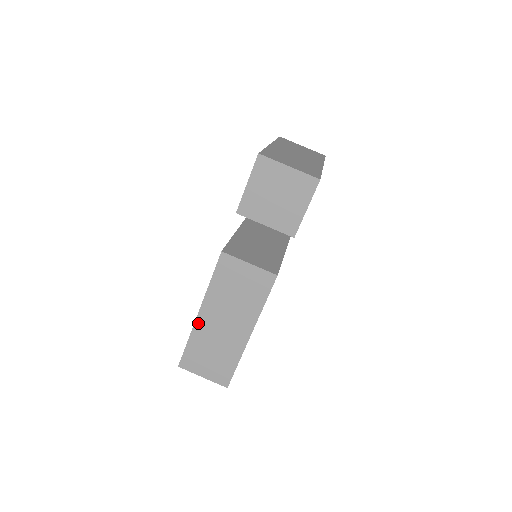
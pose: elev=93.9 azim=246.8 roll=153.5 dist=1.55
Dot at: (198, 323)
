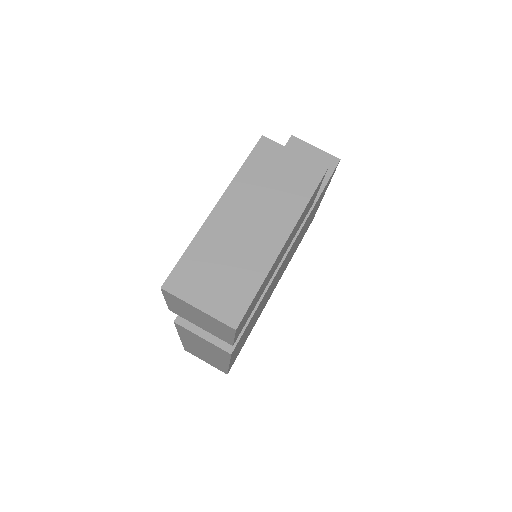
Dot at: (184, 342)
